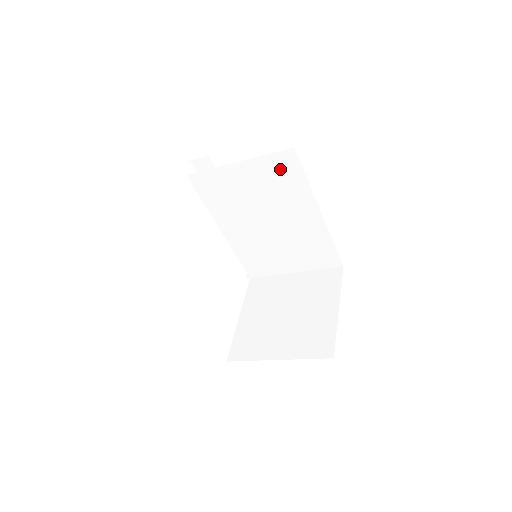
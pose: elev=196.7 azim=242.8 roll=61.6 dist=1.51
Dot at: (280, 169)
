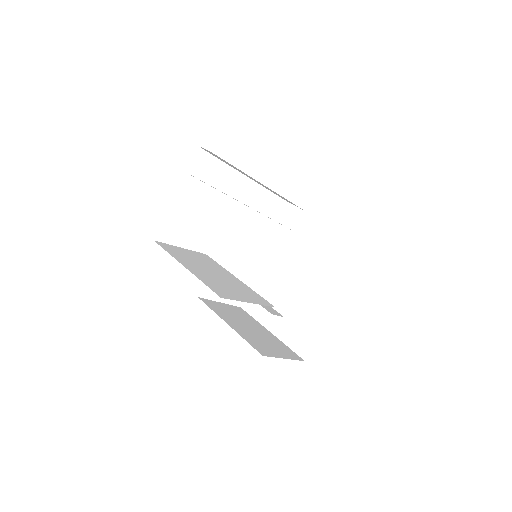
Dot at: occluded
